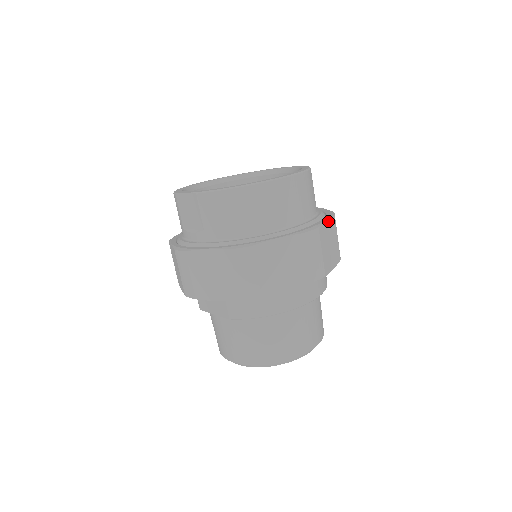
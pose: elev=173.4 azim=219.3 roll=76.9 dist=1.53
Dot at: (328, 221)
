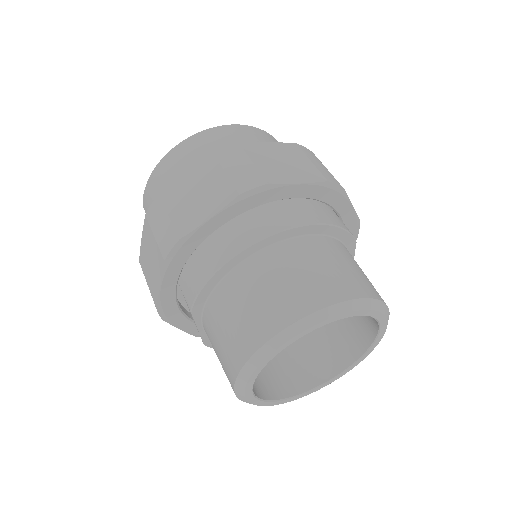
Dot at: (273, 144)
